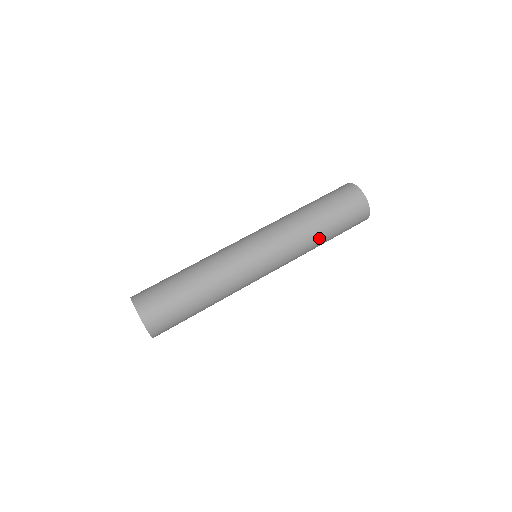
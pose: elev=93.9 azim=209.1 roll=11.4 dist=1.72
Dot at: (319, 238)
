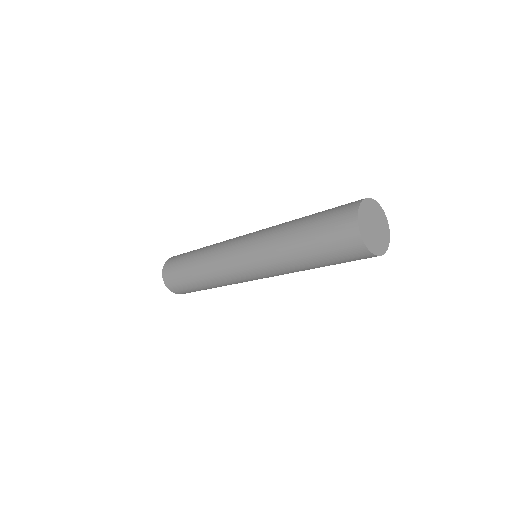
Dot at: (309, 268)
